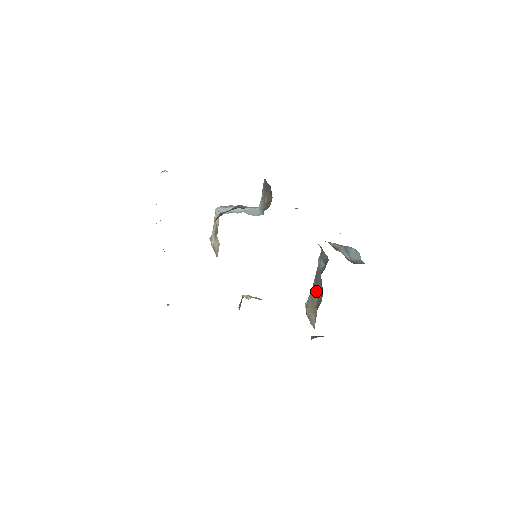
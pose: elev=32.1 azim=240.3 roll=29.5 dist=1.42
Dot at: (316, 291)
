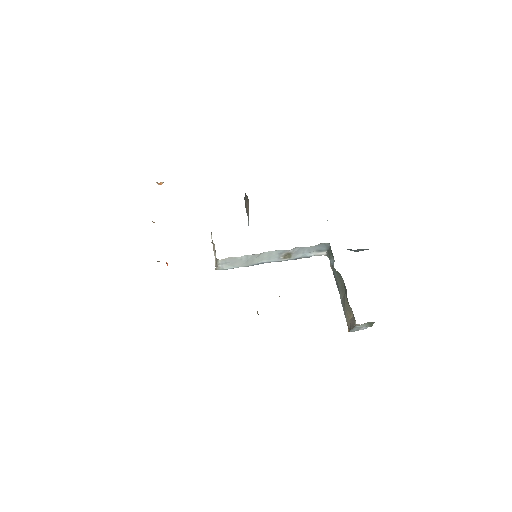
Dot at: (342, 293)
